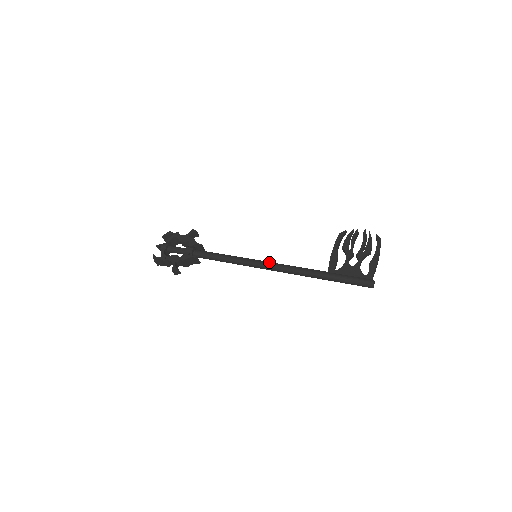
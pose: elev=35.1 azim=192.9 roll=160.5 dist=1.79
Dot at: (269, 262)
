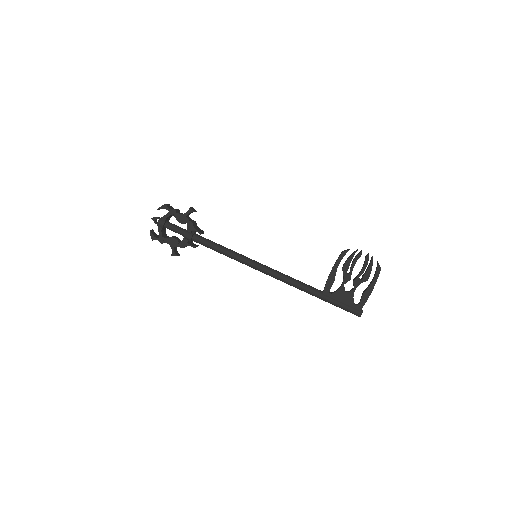
Dot at: (268, 269)
